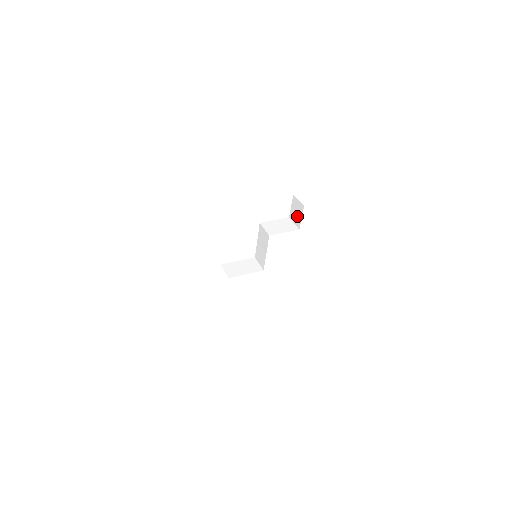
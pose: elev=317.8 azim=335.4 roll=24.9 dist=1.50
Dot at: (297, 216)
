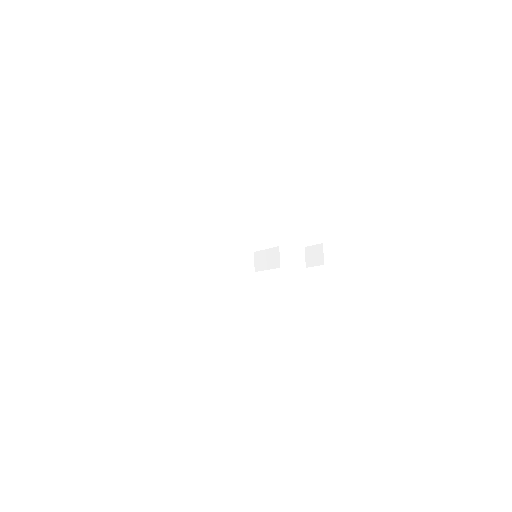
Dot at: (312, 259)
